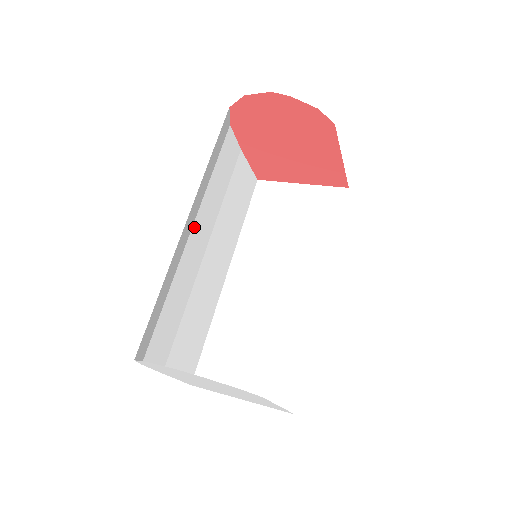
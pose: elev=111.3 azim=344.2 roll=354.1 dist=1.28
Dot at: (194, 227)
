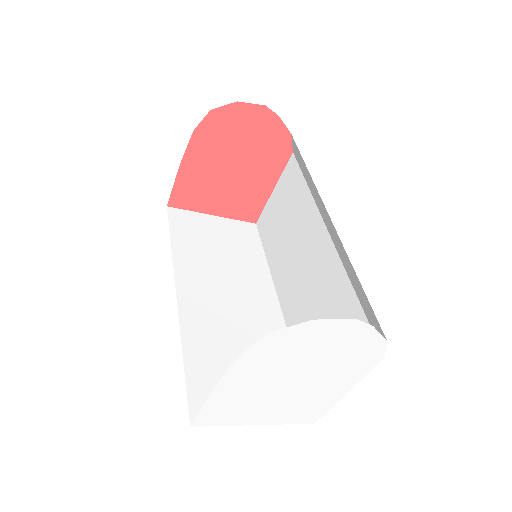
Dot at: occluded
